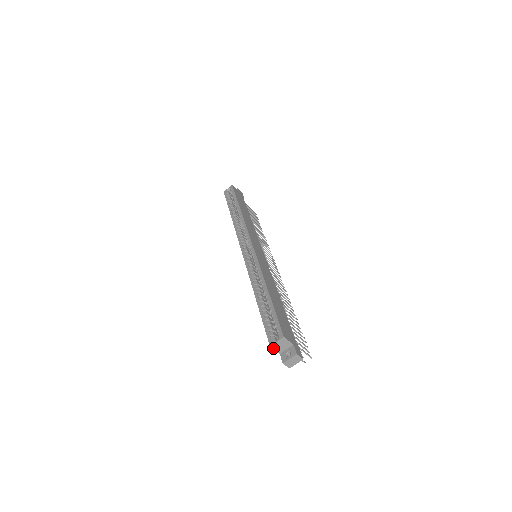
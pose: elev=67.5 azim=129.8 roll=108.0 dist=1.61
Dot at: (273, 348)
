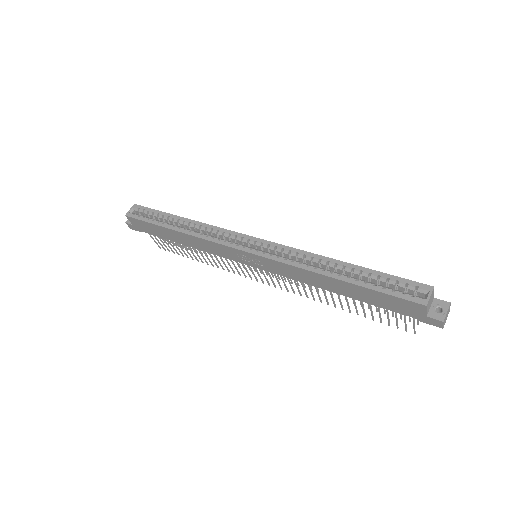
Dot at: (426, 308)
